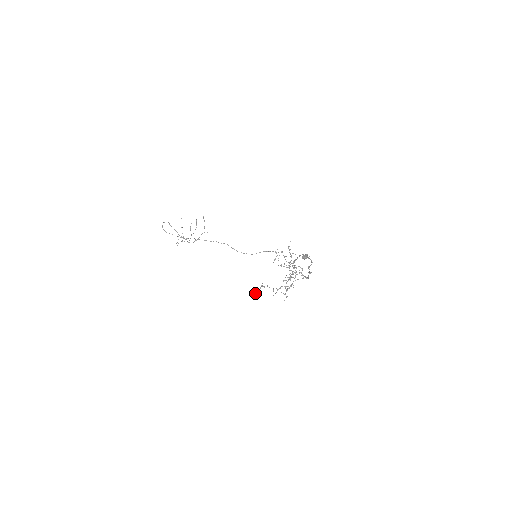
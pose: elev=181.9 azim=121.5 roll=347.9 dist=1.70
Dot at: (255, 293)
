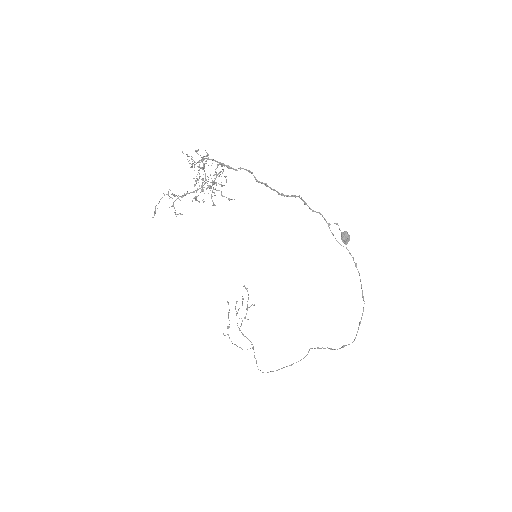
Dot at: (155, 211)
